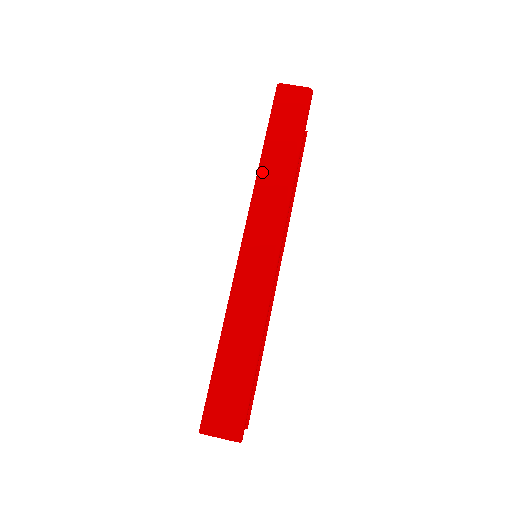
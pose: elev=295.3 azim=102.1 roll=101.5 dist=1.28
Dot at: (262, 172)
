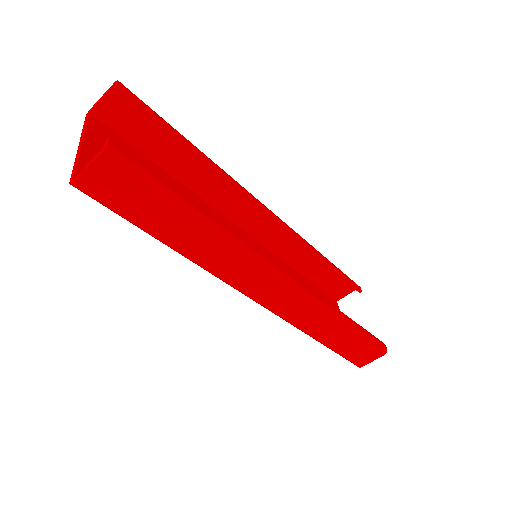
Dot at: (195, 260)
